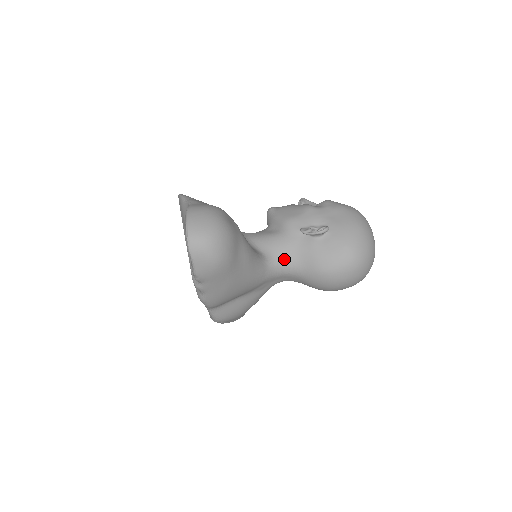
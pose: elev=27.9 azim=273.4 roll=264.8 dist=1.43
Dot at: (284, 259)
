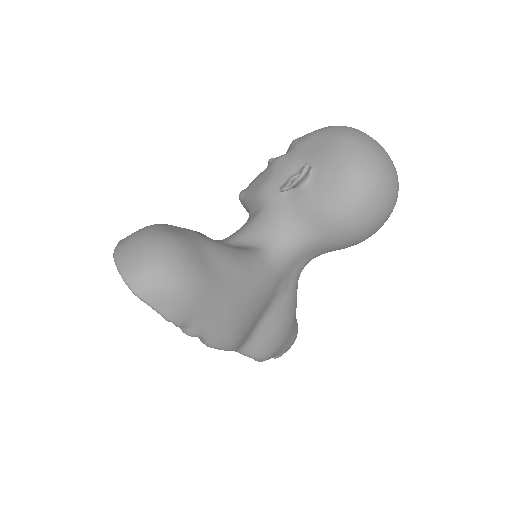
Dot at: (284, 236)
